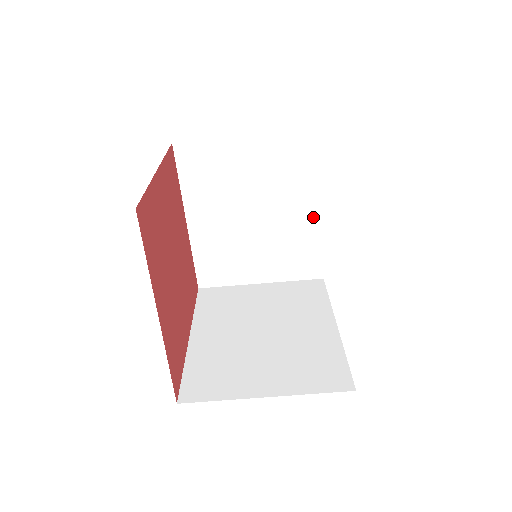
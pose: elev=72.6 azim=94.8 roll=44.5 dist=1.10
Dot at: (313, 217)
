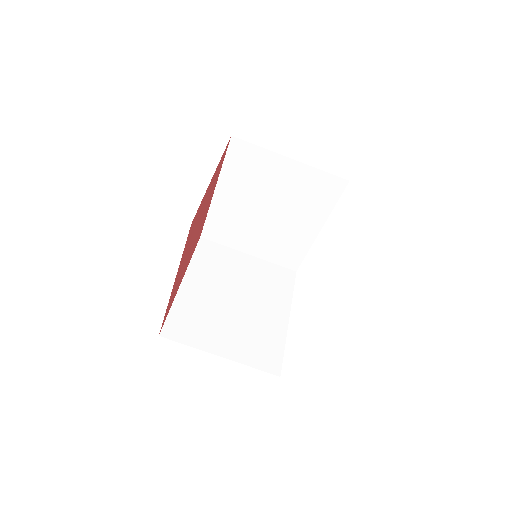
Dot at: (311, 231)
